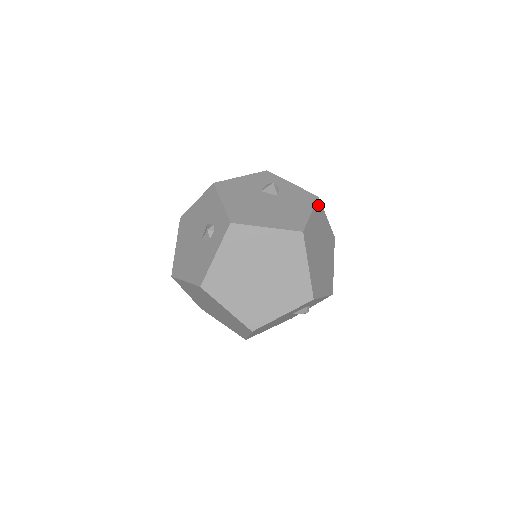
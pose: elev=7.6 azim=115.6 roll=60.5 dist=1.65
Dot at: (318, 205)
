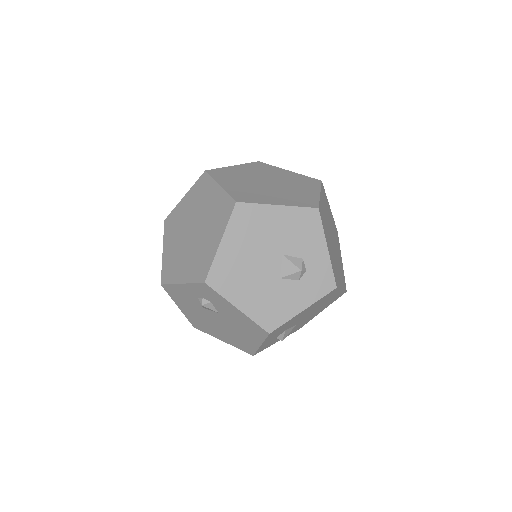
Dot at: (336, 231)
